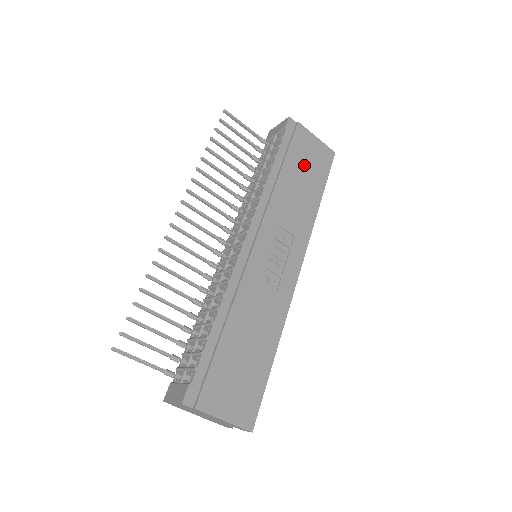
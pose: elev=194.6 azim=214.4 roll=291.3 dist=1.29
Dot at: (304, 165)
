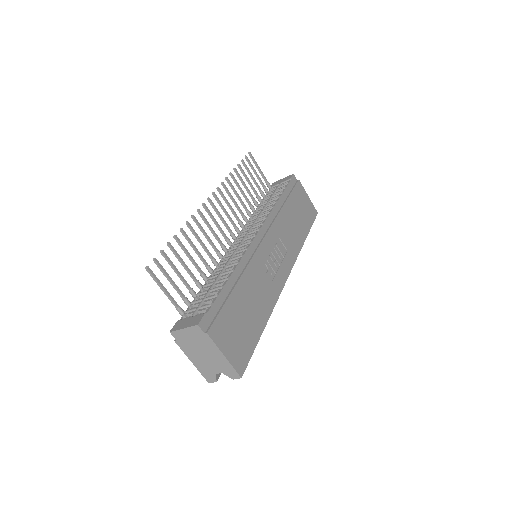
Dot at: (299, 209)
